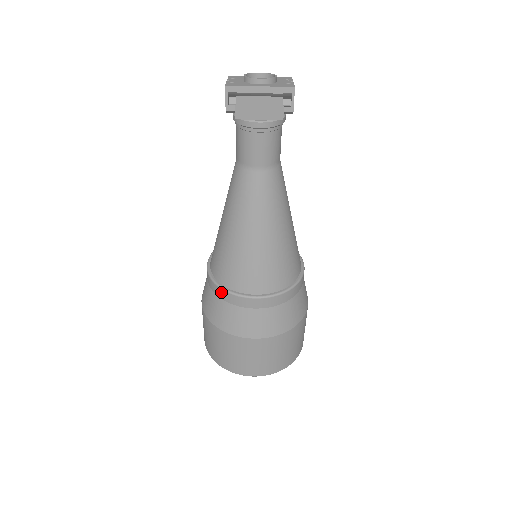
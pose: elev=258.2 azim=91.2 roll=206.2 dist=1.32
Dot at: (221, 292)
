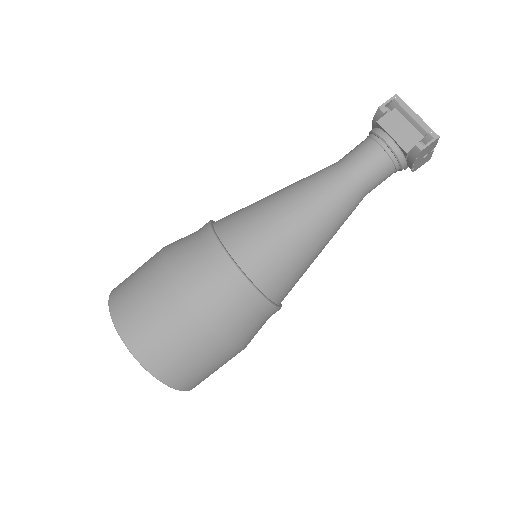
Dot at: (206, 230)
